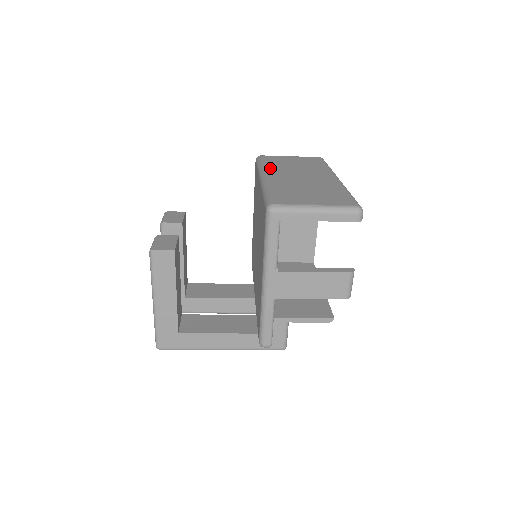
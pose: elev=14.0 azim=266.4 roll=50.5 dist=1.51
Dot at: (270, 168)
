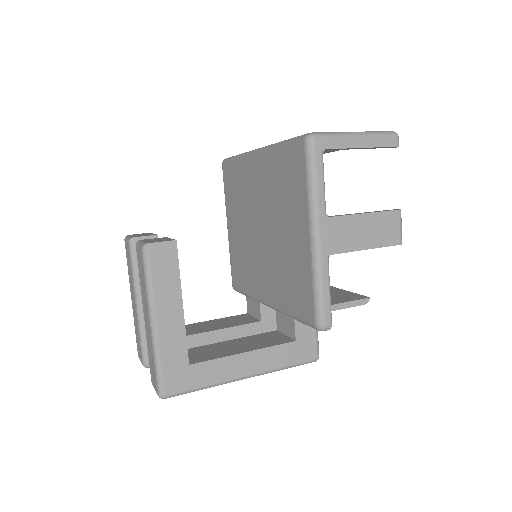
Dot at: occluded
